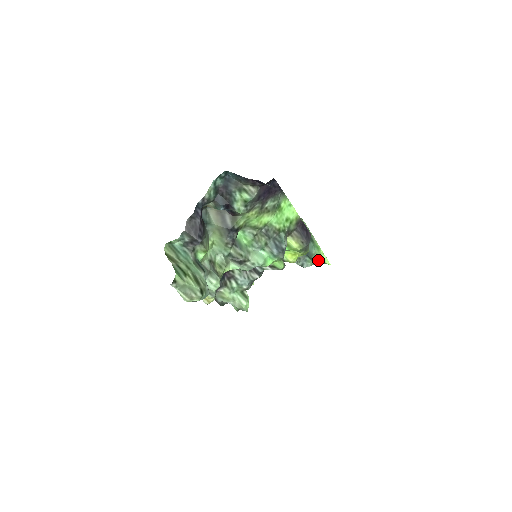
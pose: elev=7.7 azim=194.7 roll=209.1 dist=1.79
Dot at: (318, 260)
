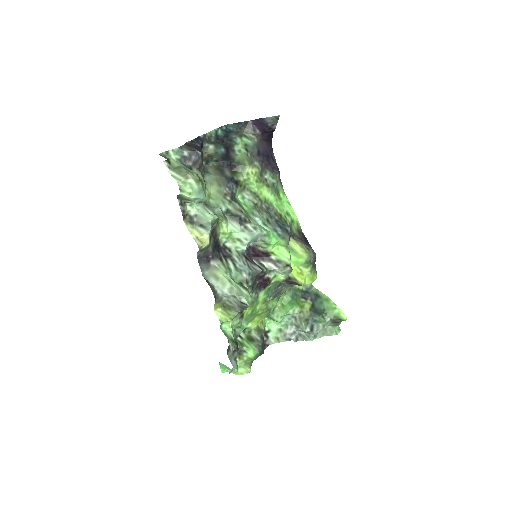
Dot at: (330, 315)
